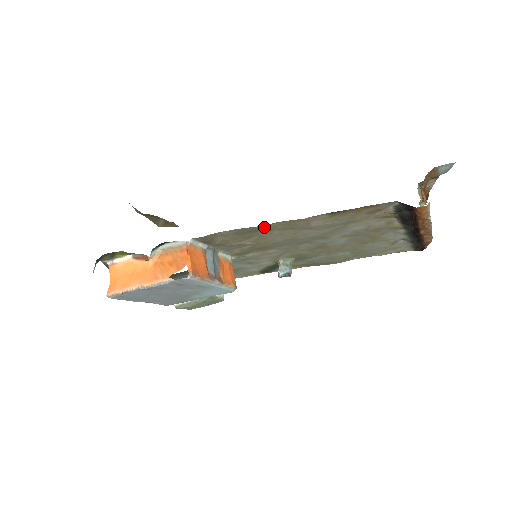
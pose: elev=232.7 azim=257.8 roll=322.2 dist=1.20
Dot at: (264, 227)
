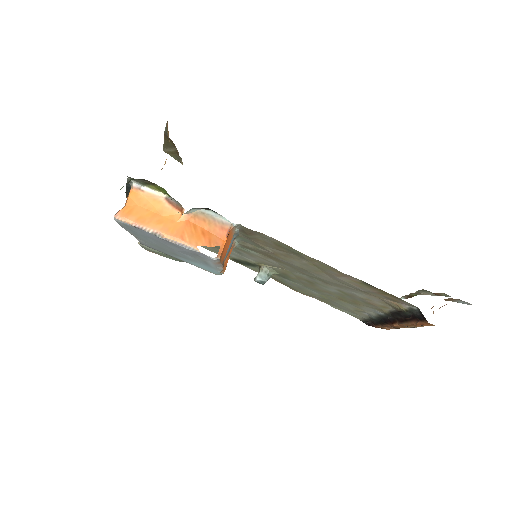
Dot at: (305, 256)
